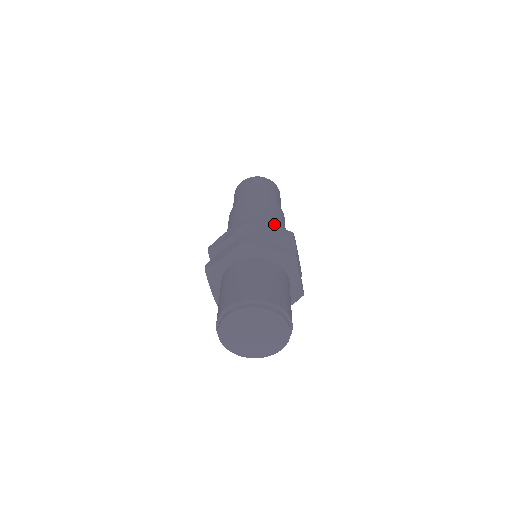
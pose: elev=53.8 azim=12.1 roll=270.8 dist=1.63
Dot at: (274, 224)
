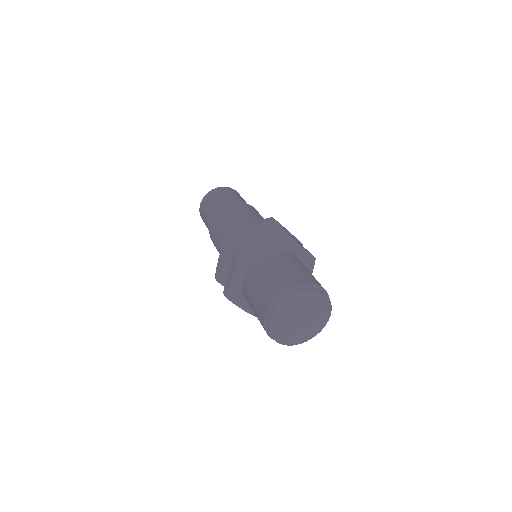
Dot at: occluded
